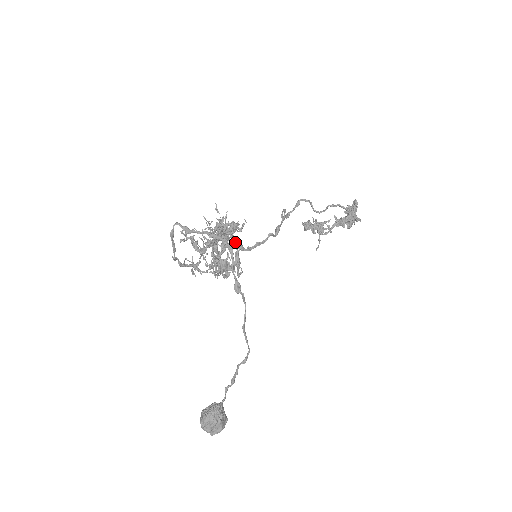
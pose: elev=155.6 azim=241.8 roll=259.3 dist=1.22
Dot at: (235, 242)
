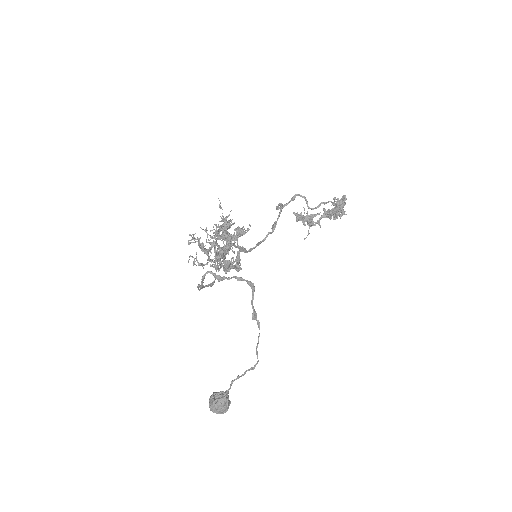
Dot at: (240, 248)
